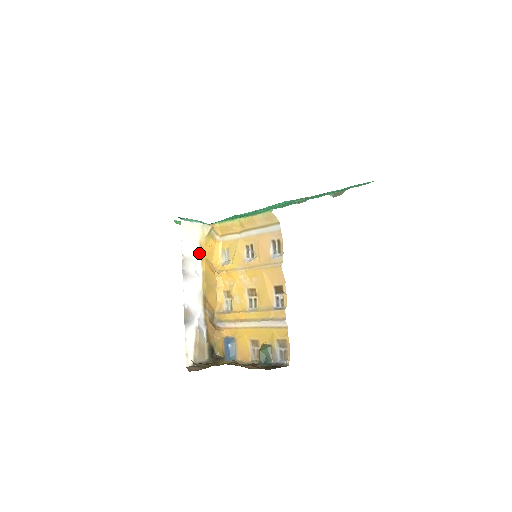
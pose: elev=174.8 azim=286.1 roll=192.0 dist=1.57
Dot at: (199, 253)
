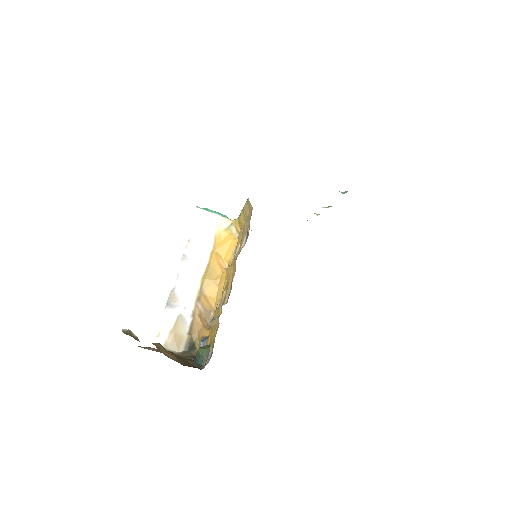
Dot at: (211, 245)
